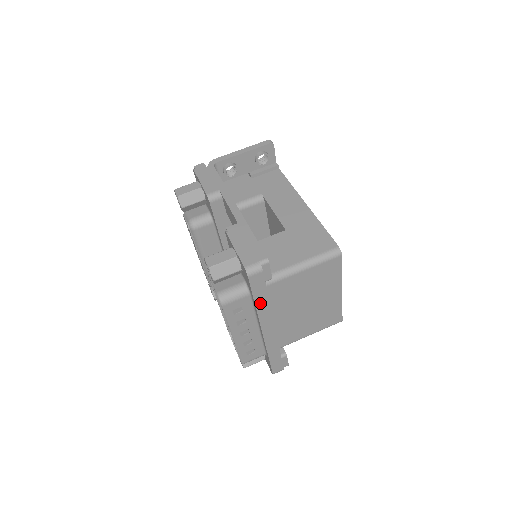
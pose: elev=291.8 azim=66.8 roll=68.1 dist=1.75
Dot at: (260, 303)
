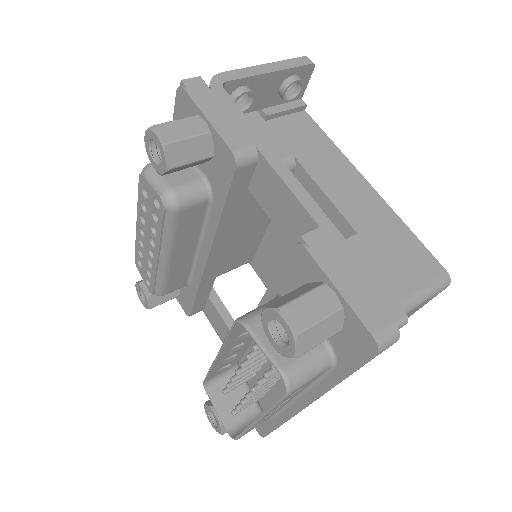
Dot at: occluded
